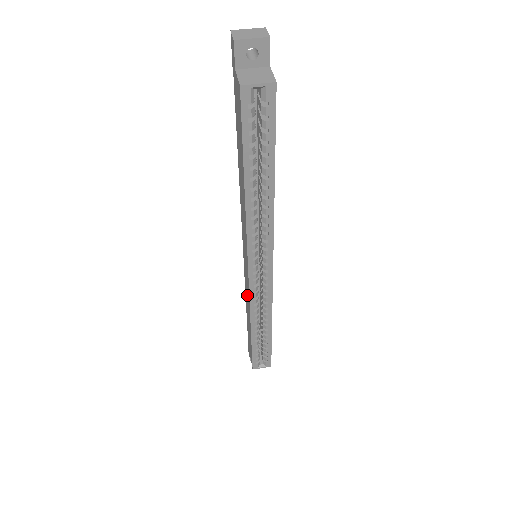
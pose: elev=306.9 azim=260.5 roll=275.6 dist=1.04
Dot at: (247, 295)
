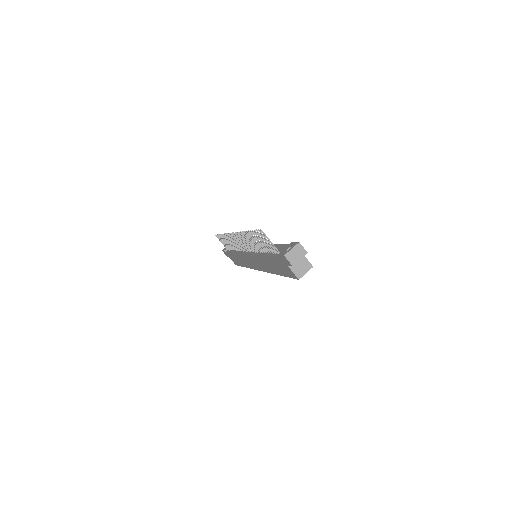
Dot at: (245, 262)
